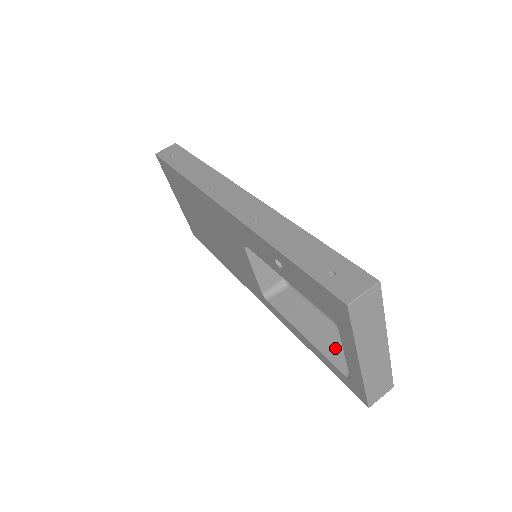
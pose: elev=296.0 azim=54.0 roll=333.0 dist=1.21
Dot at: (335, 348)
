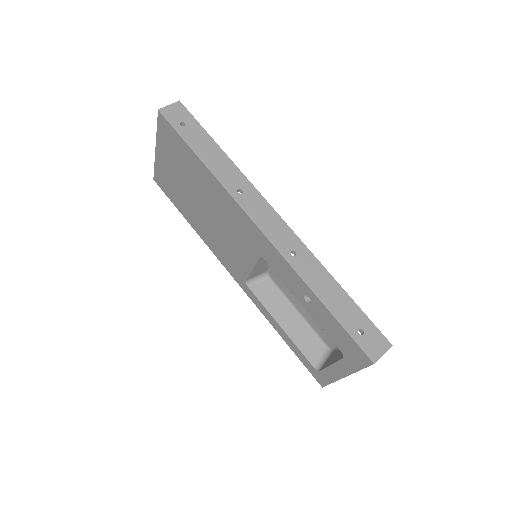
Dot at: (307, 344)
